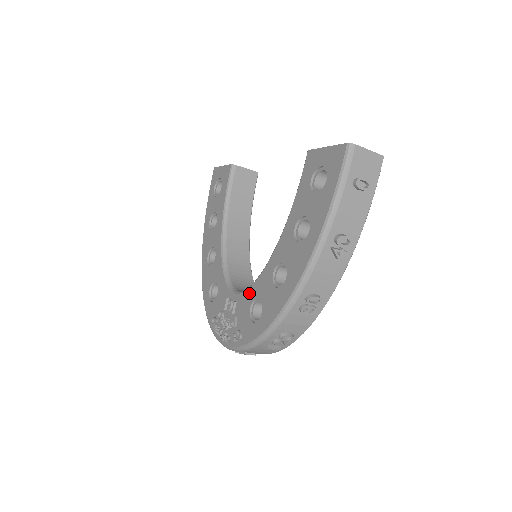
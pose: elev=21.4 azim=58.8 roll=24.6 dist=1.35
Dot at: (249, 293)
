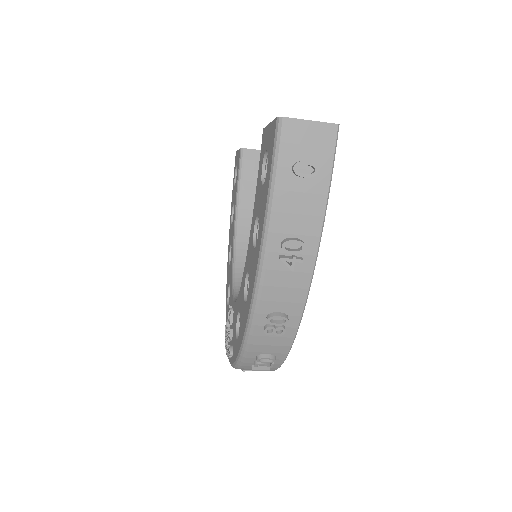
Dot at: (237, 303)
